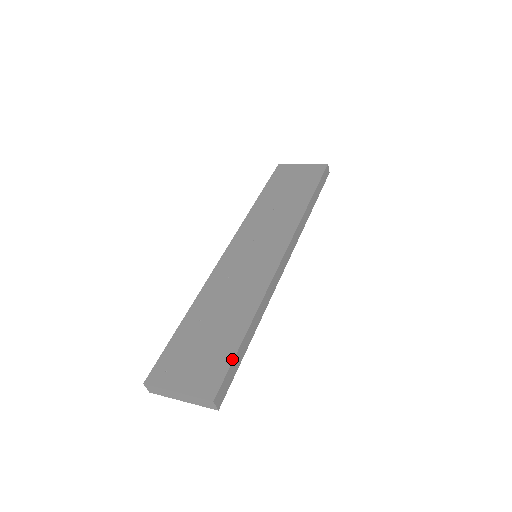
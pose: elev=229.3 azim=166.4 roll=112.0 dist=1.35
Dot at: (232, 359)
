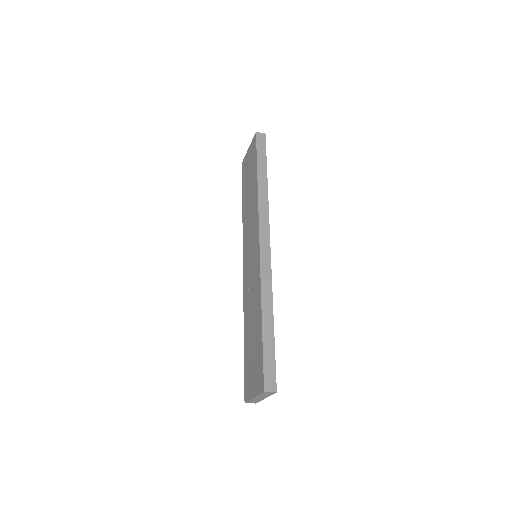
Dot at: (262, 353)
